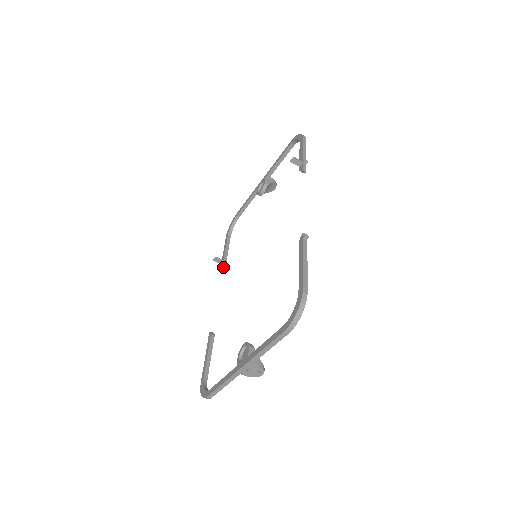
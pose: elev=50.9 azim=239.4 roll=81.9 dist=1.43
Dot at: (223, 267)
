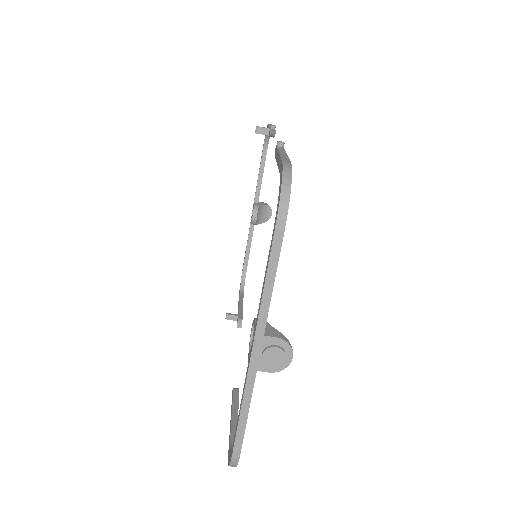
Dot at: (239, 321)
